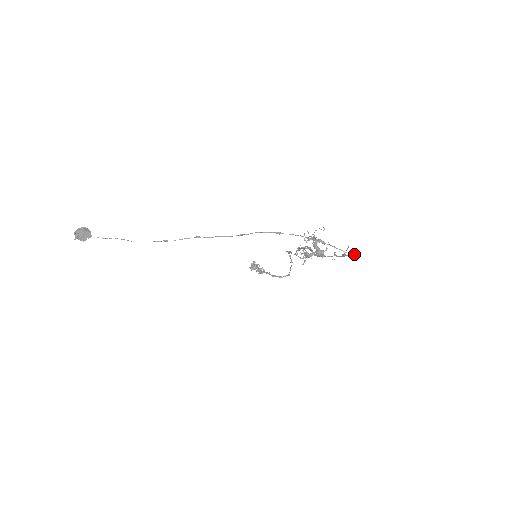
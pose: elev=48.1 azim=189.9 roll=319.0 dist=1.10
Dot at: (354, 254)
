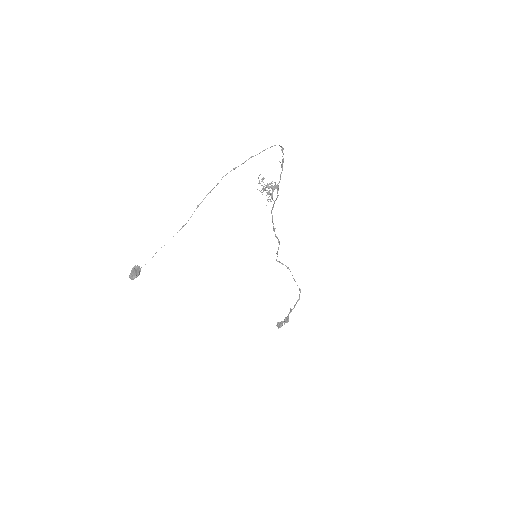
Dot at: (281, 150)
